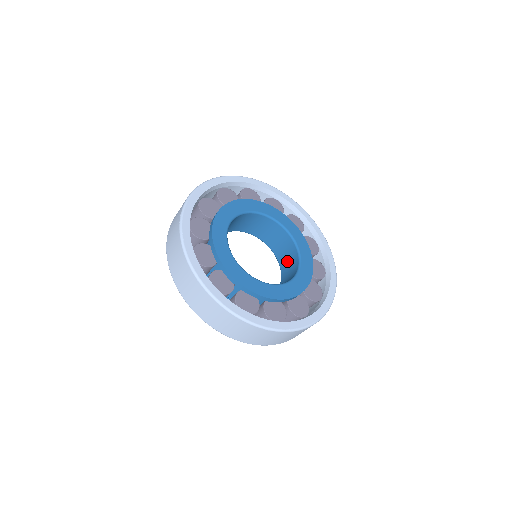
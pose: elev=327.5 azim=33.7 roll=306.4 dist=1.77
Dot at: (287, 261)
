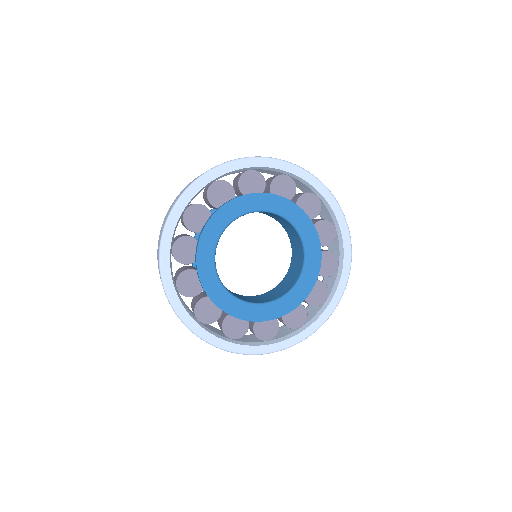
Dot at: (296, 250)
